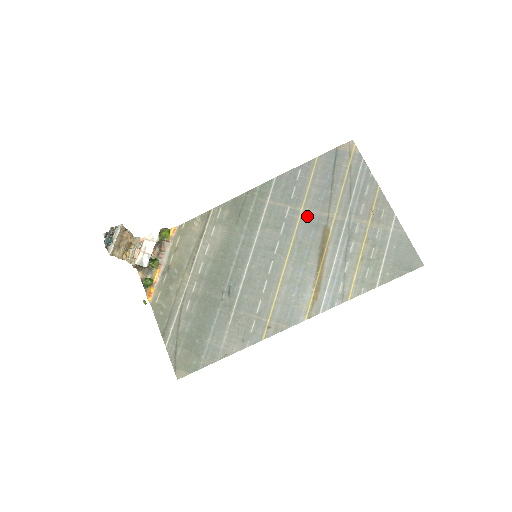
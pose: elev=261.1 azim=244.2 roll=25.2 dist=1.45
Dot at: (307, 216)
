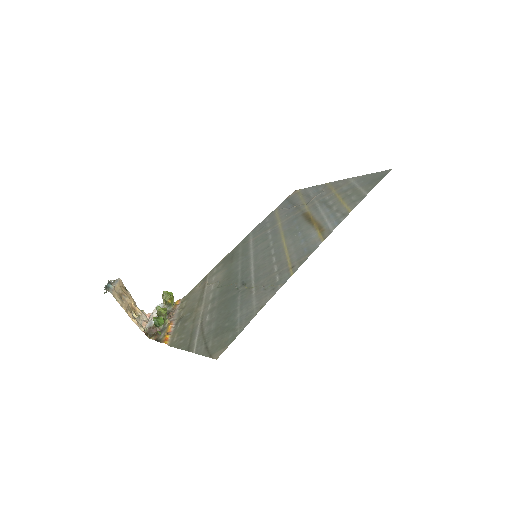
Dot at: (285, 222)
